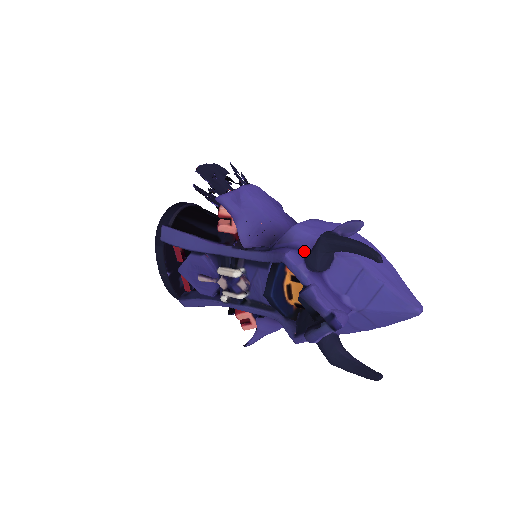
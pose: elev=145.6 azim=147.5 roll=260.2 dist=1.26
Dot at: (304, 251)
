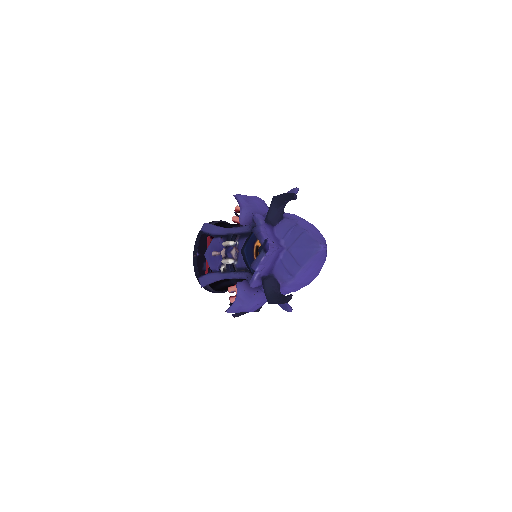
Dot at: occluded
